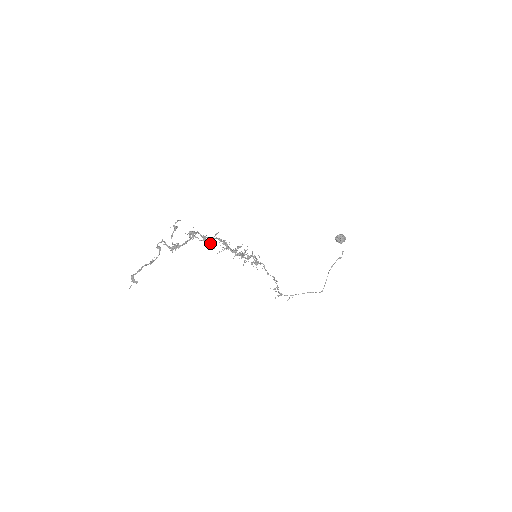
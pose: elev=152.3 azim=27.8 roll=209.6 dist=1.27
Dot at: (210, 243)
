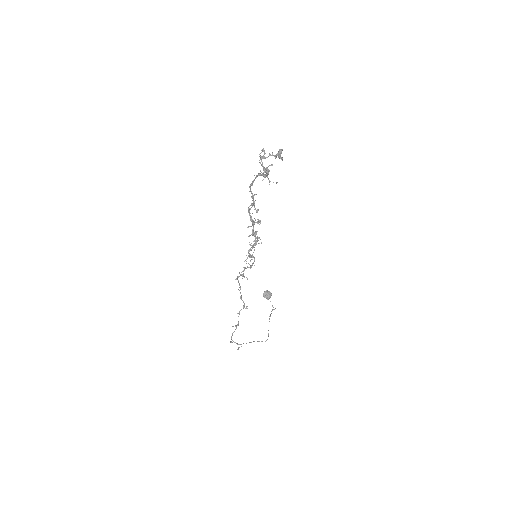
Dot at: (250, 208)
